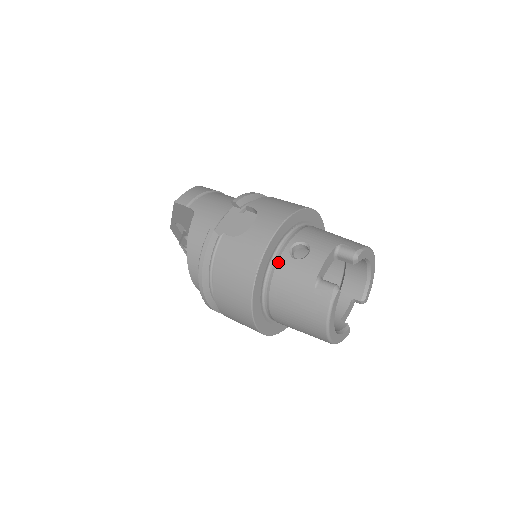
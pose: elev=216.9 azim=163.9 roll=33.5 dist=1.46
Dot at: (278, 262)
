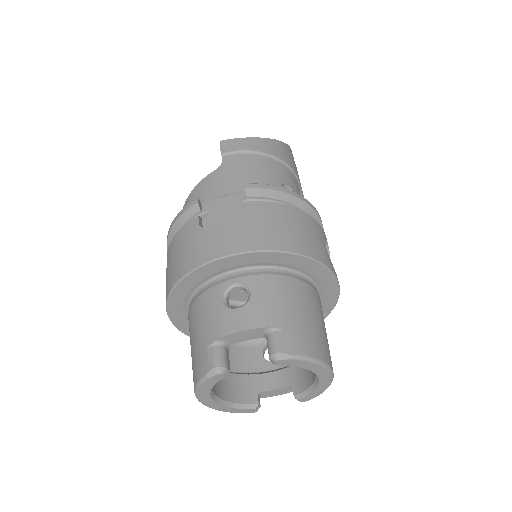
Dot at: (211, 288)
